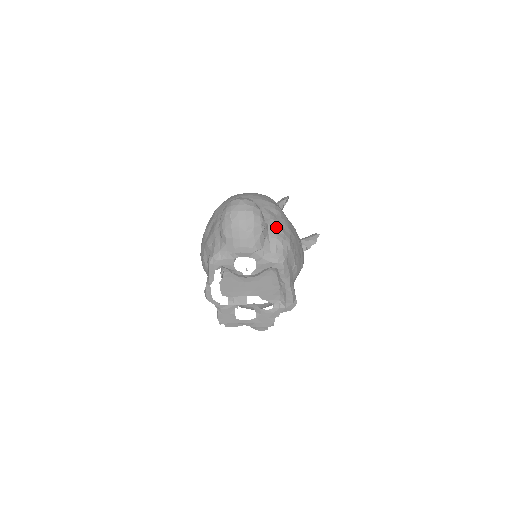
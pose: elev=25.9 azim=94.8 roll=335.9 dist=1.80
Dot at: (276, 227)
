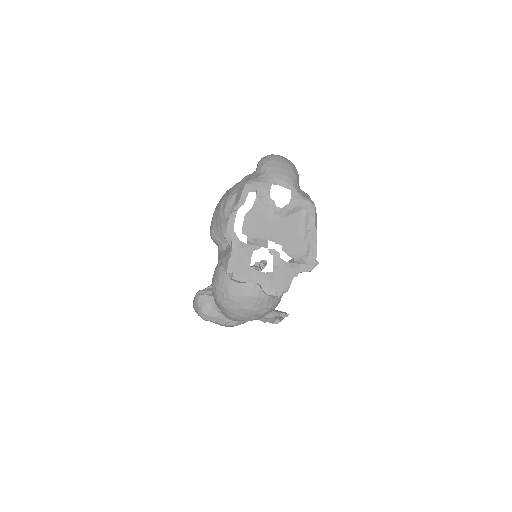
Dot at: occluded
